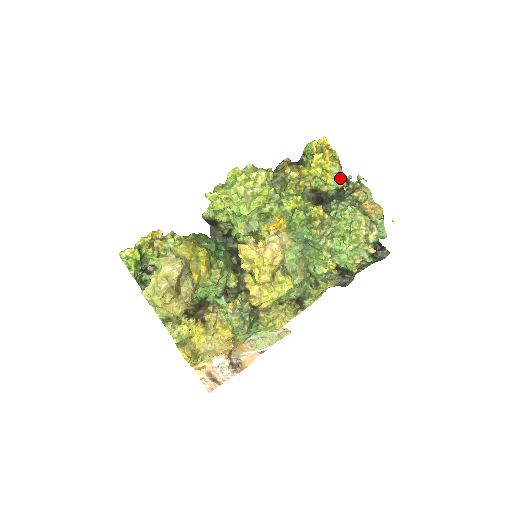
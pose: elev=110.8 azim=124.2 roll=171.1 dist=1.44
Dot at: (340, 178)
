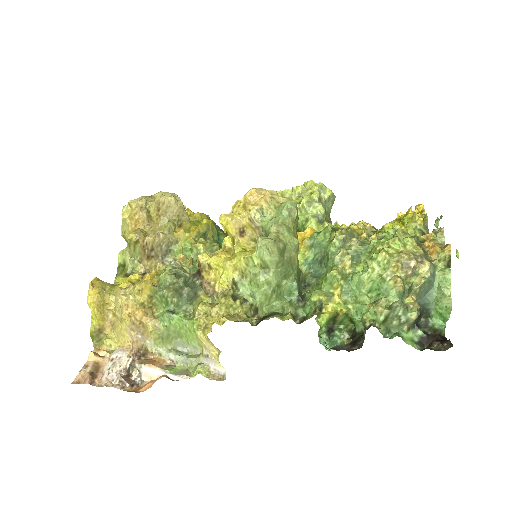
Dot at: (416, 232)
